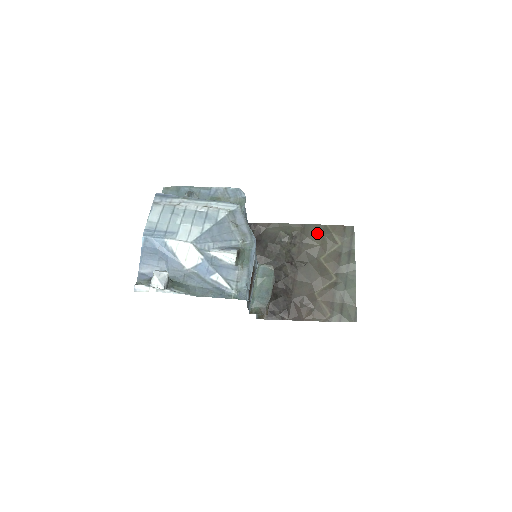
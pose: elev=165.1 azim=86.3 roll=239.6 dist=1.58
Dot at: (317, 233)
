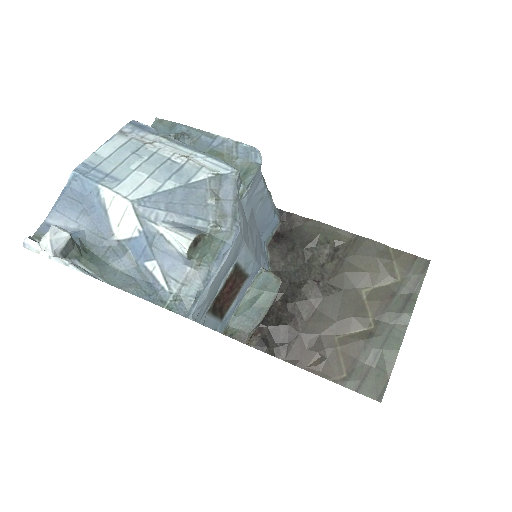
Dot at: (370, 253)
